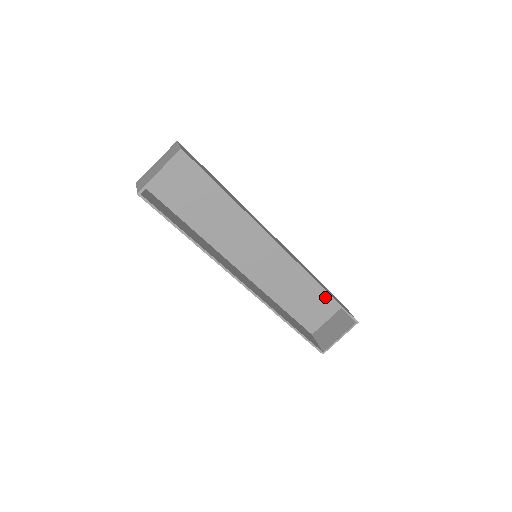
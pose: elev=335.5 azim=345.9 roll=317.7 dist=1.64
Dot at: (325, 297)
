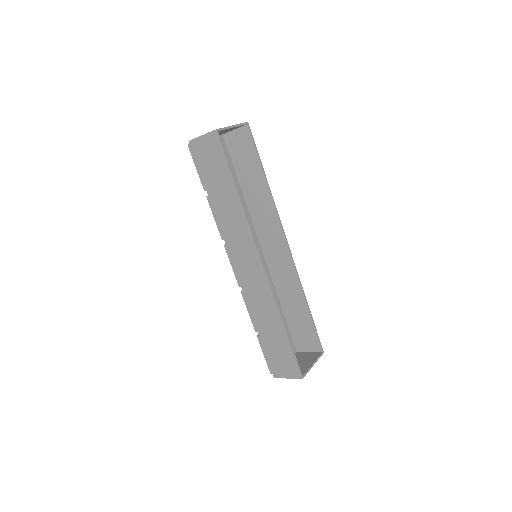
Dot at: occluded
